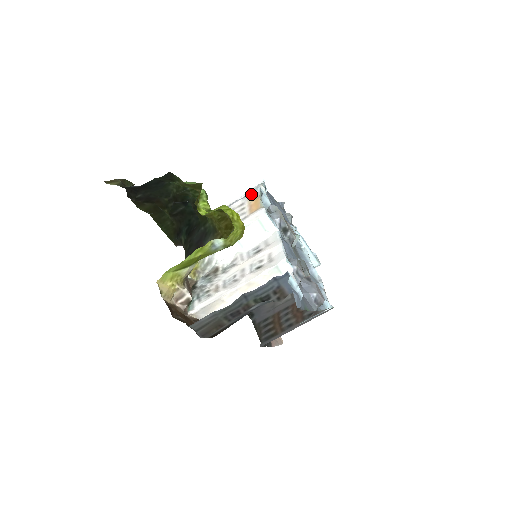
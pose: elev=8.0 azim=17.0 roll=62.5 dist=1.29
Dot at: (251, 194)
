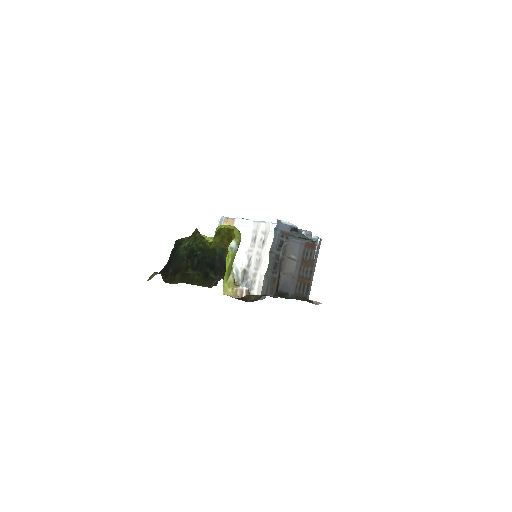
Dot at: (222, 223)
